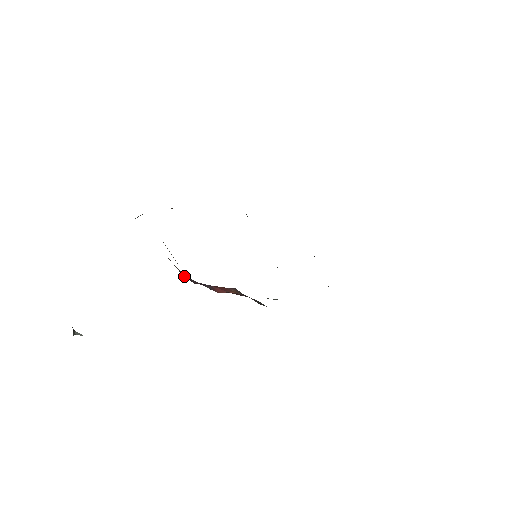
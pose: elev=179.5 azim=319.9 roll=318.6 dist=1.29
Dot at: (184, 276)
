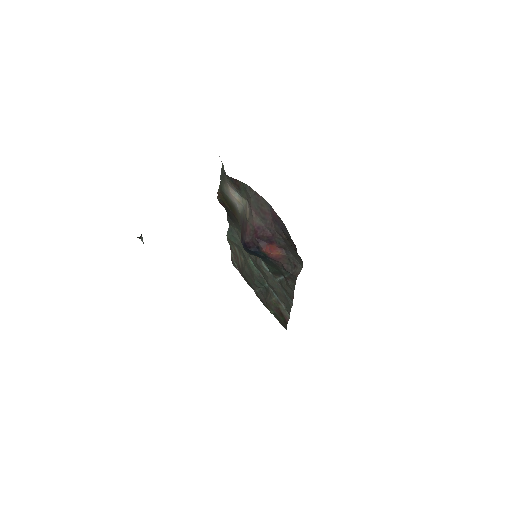
Dot at: (257, 227)
